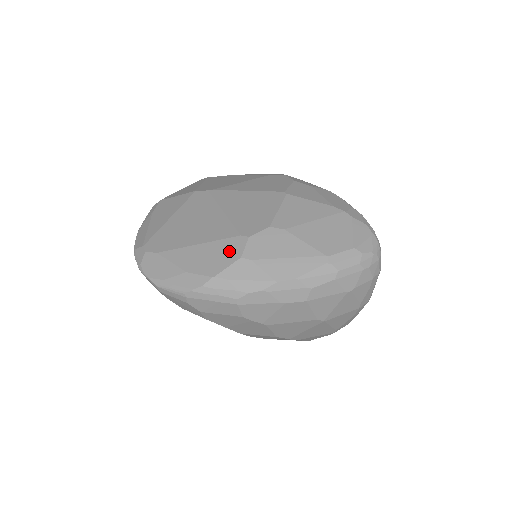
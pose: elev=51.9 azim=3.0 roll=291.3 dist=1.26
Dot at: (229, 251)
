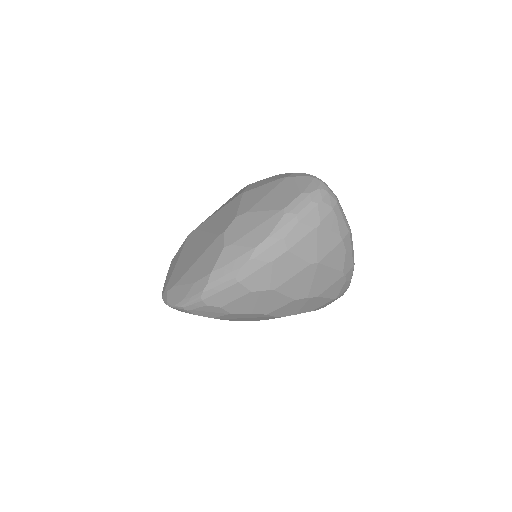
Dot at: (215, 250)
